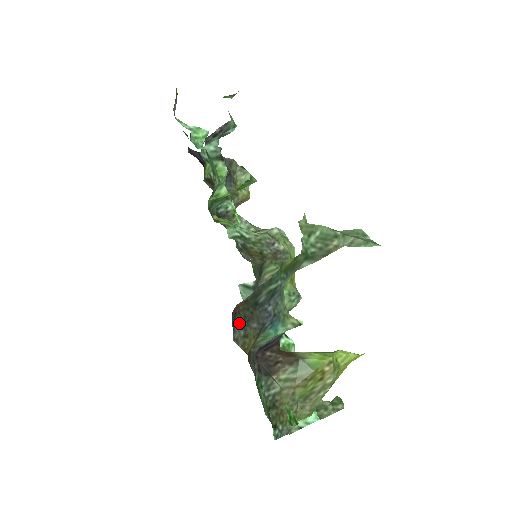
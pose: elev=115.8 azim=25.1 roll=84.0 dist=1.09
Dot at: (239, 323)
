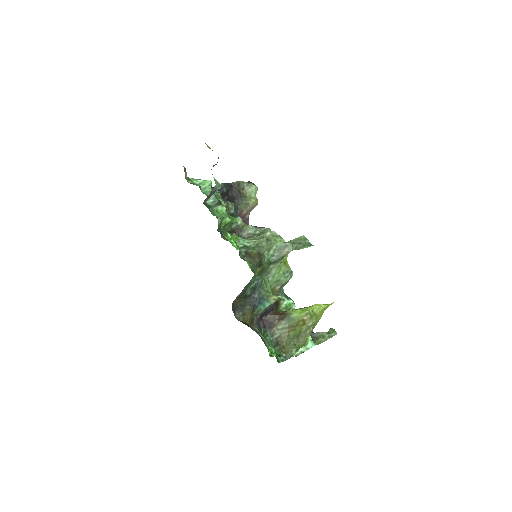
Dot at: (238, 309)
